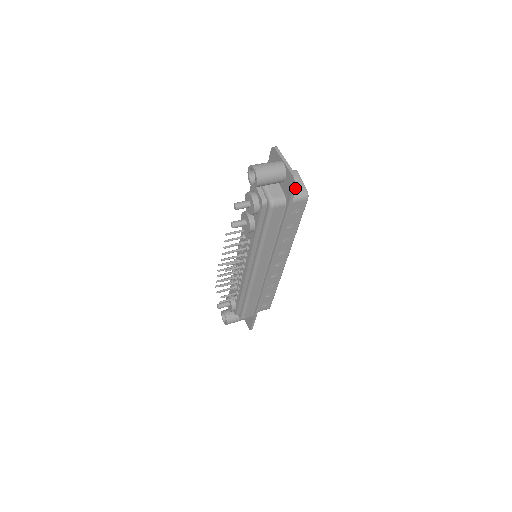
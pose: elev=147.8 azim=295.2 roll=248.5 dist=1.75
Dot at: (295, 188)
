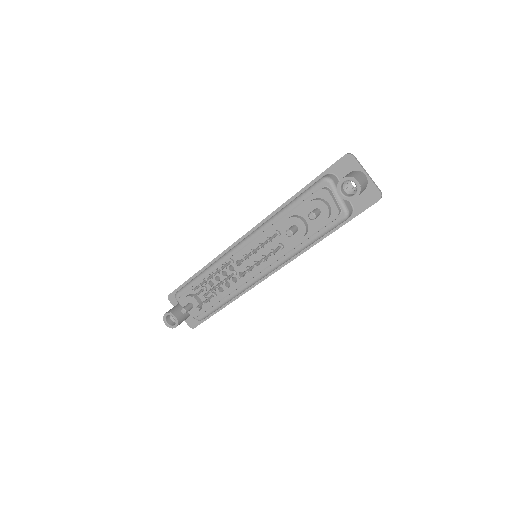
Dot at: occluded
